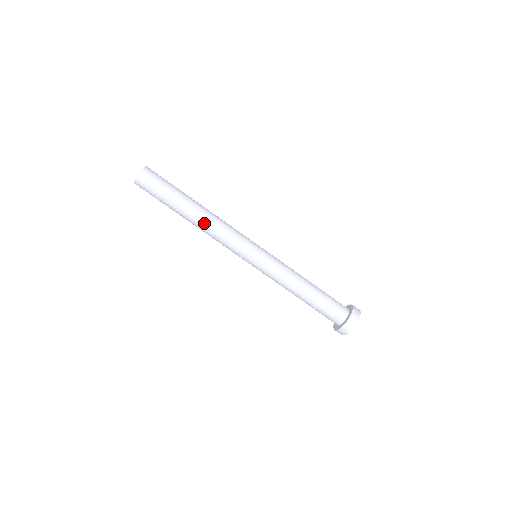
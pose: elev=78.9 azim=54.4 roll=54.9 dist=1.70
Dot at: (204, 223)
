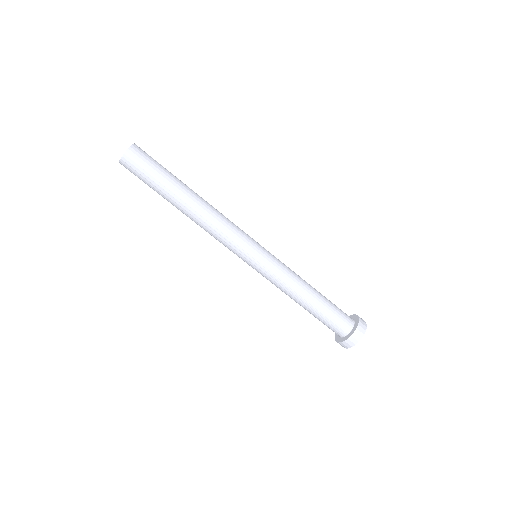
Dot at: (199, 216)
